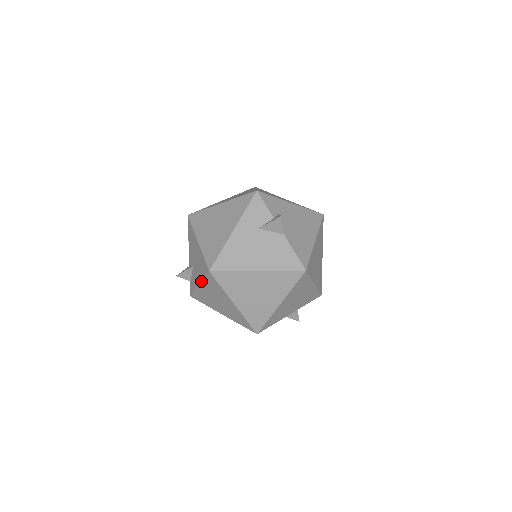
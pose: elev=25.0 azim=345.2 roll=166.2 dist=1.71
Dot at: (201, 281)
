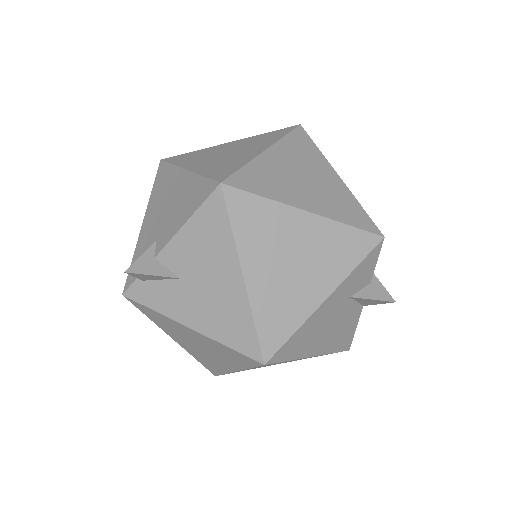
Dot at: (208, 337)
